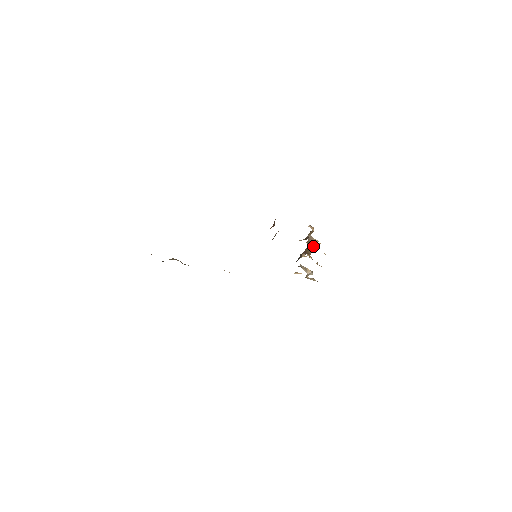
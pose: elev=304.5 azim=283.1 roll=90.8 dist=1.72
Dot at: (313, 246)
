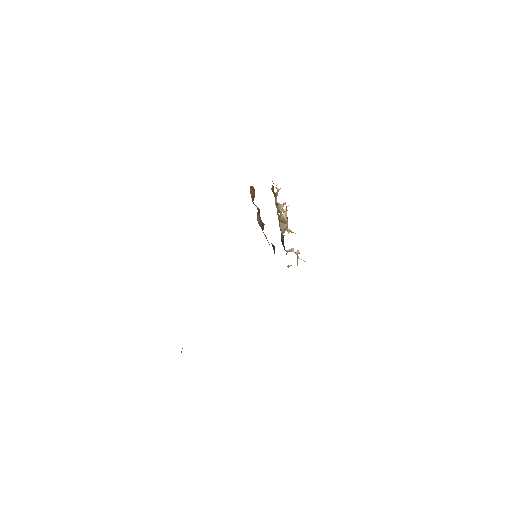
Dot at: (284, 217)
